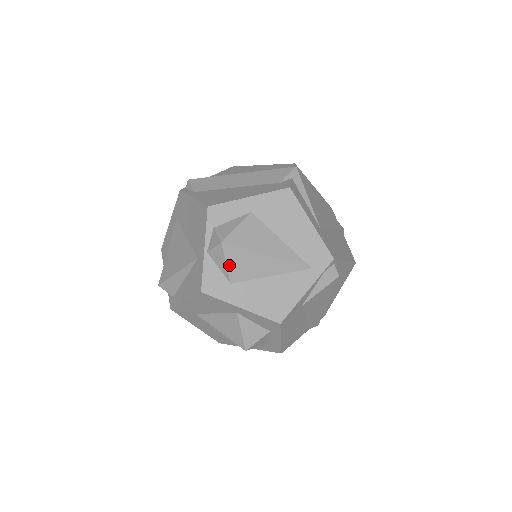
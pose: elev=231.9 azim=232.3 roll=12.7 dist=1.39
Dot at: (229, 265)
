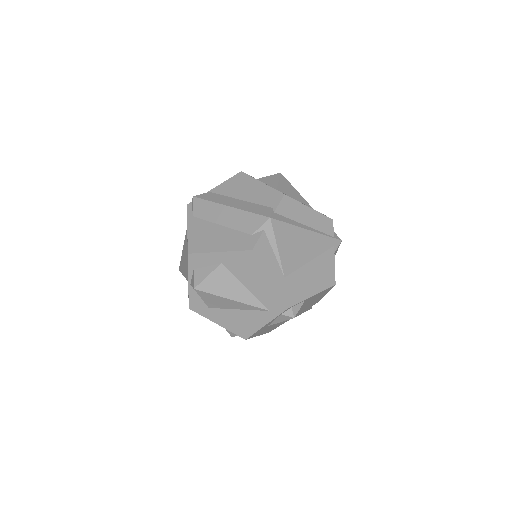
Dot at: (204, 300)
